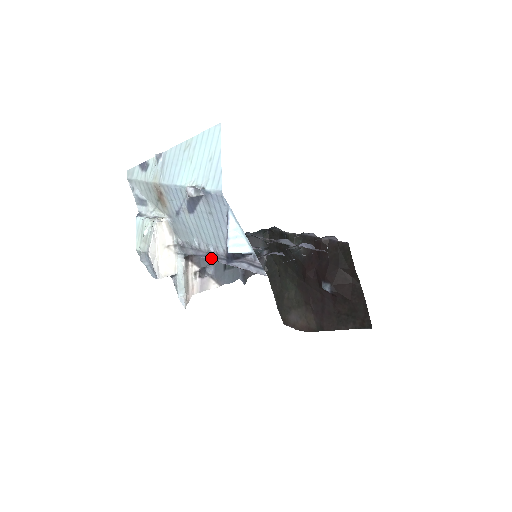
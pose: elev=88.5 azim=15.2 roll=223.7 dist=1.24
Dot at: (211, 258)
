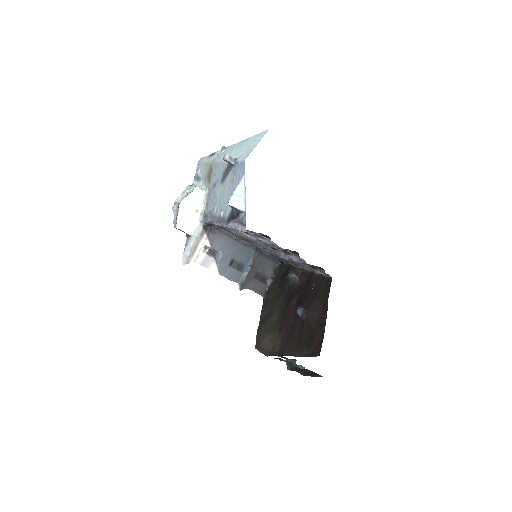
Dot at: (219, 223)
